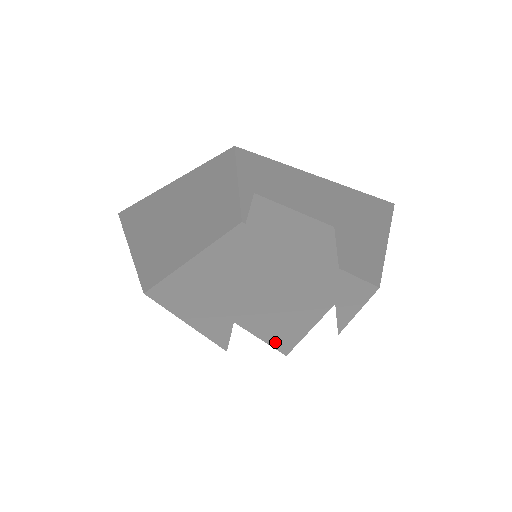
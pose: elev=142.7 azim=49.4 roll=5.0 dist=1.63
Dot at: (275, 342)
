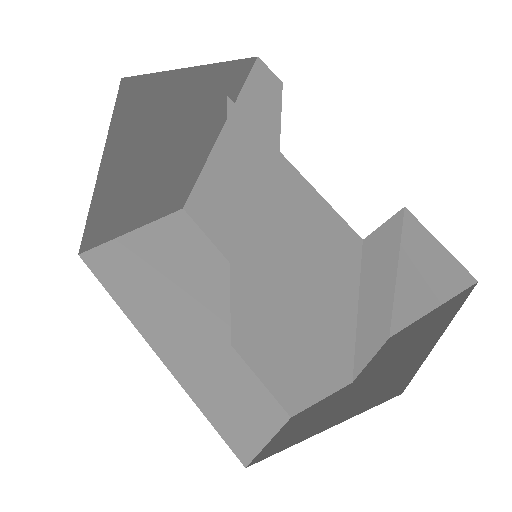
Dot at: (281, 400)
